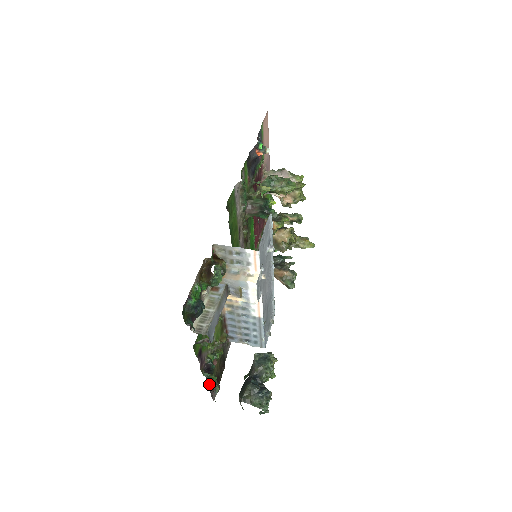
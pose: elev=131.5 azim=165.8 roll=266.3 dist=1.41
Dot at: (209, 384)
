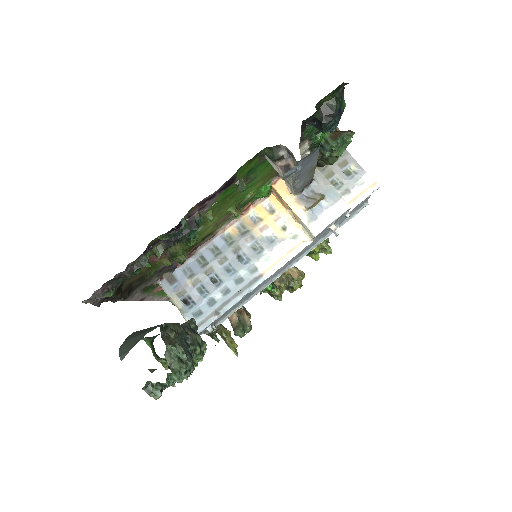
Dot at: (144, 254)
